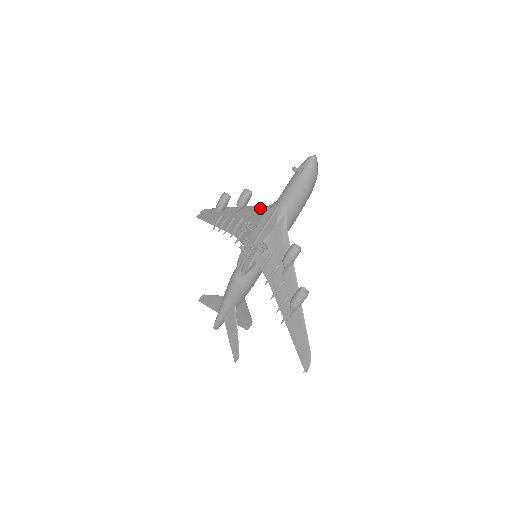
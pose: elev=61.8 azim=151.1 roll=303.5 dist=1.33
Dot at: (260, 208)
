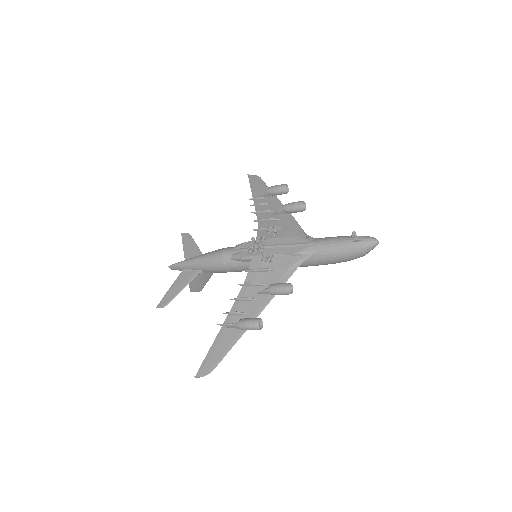
Dot at: (298, 228)
